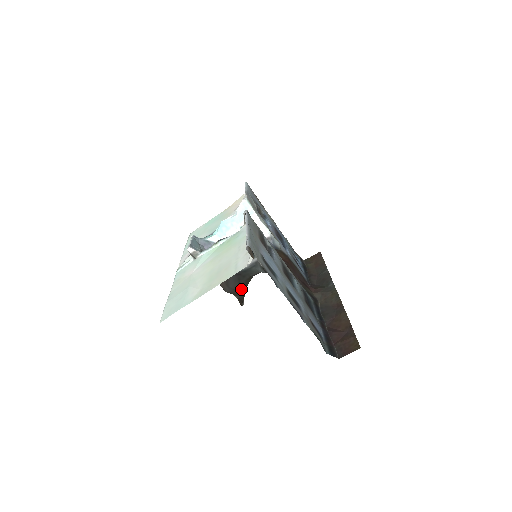
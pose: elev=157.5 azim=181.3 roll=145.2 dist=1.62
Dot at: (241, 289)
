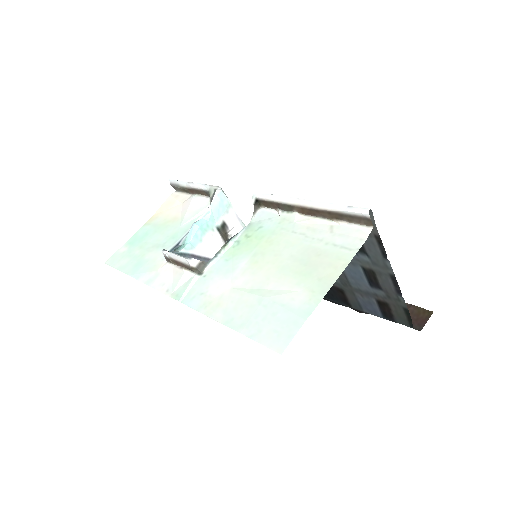
Dot at: occluded
